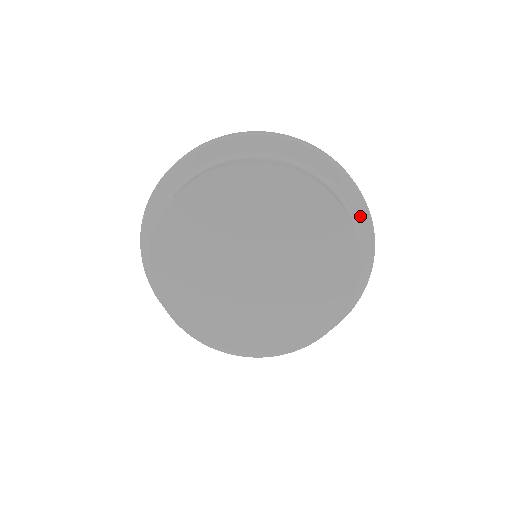
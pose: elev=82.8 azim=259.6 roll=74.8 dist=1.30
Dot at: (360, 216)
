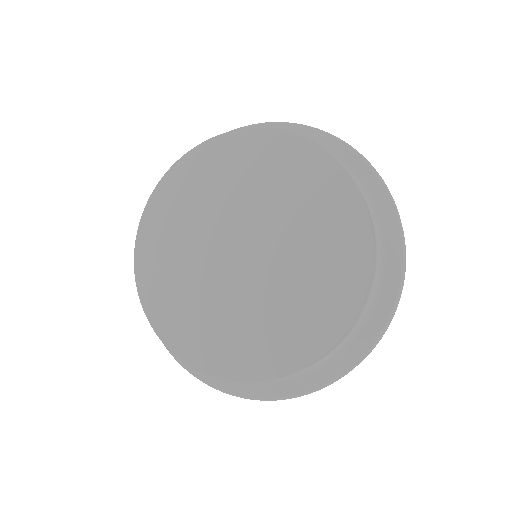
Dot at: (387, 288)
